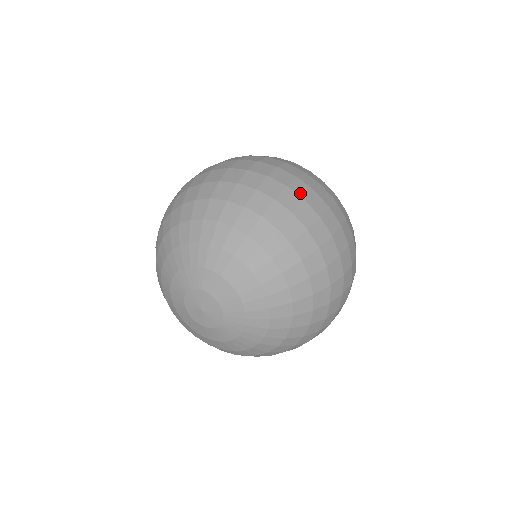
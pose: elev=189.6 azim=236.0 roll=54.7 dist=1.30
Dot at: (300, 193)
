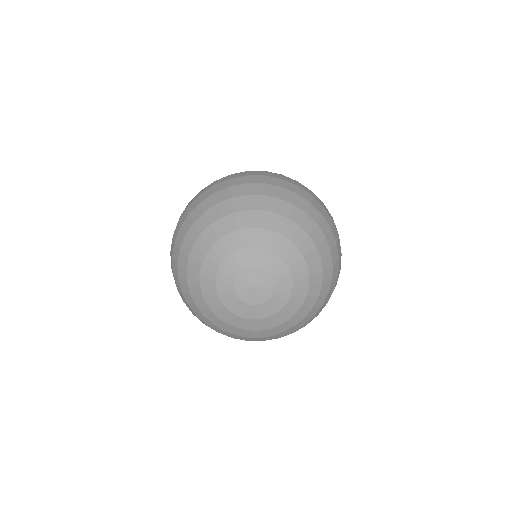
Dot at: (307, 191)
